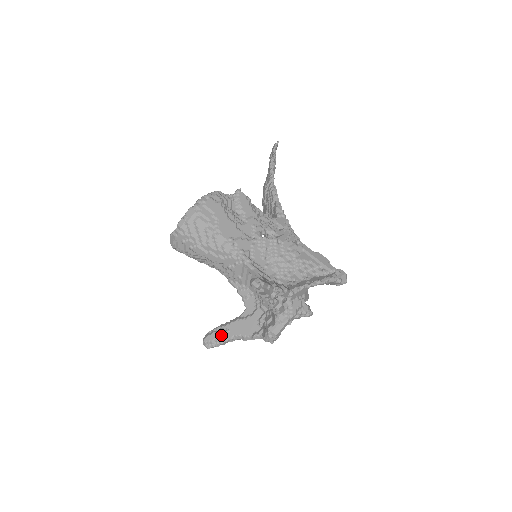
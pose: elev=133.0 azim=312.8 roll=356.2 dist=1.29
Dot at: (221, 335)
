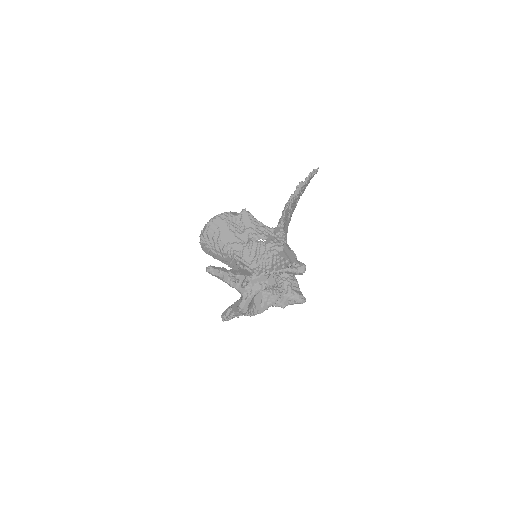
Dot at: (228, 312)
